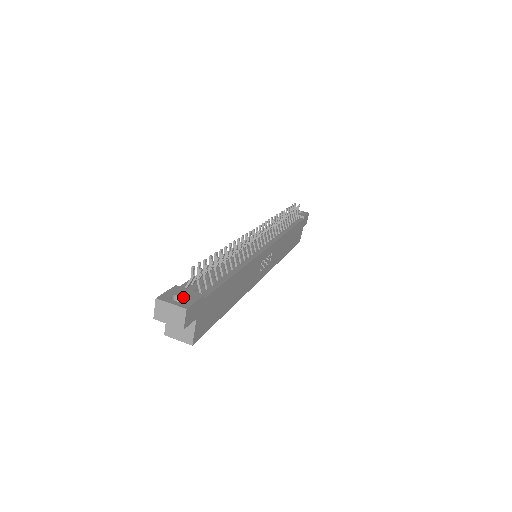
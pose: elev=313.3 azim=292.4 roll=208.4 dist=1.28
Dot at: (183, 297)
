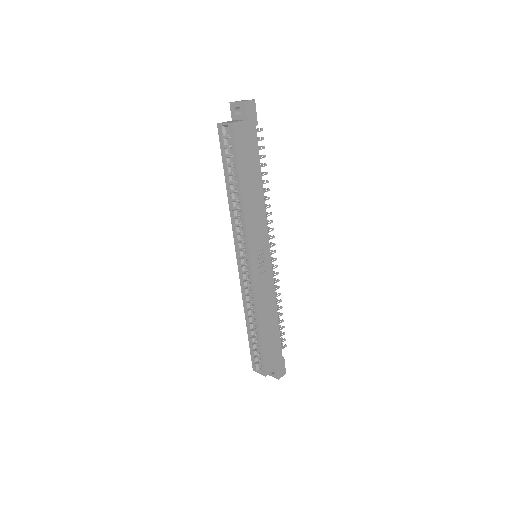
Dot at: occluded
